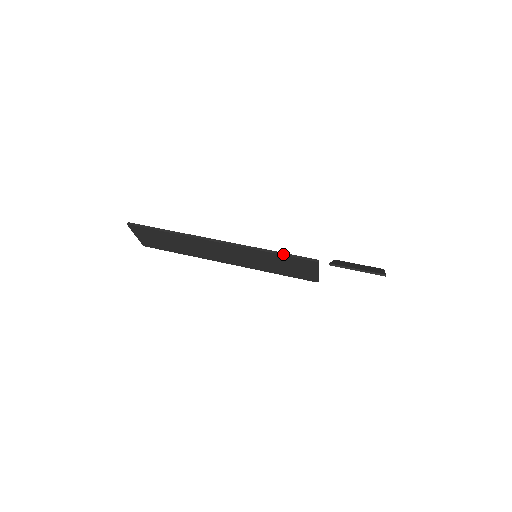
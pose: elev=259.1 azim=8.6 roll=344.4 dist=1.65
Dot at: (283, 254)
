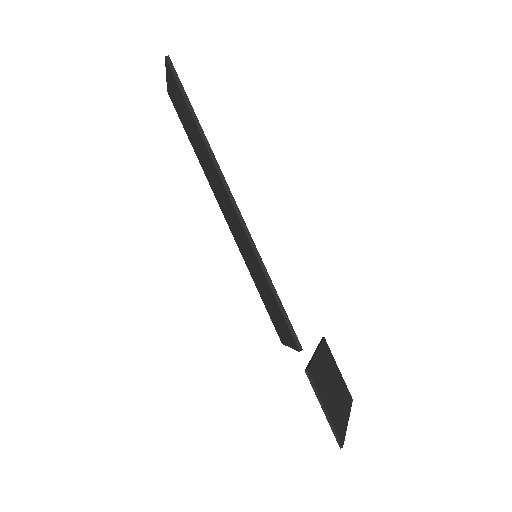
Dot at: (279, 301)
